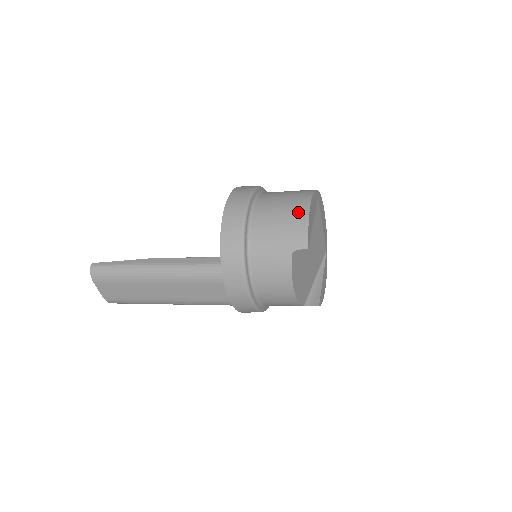
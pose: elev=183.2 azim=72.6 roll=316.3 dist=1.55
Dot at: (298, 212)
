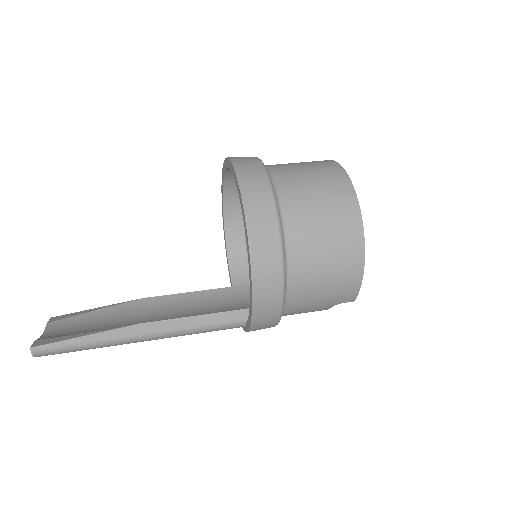
Dot at: (350, 270)
